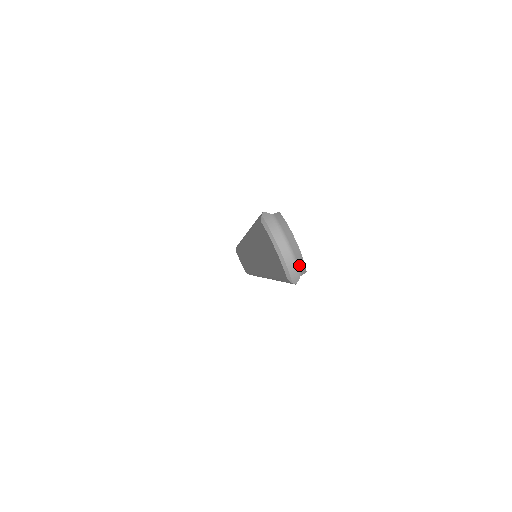
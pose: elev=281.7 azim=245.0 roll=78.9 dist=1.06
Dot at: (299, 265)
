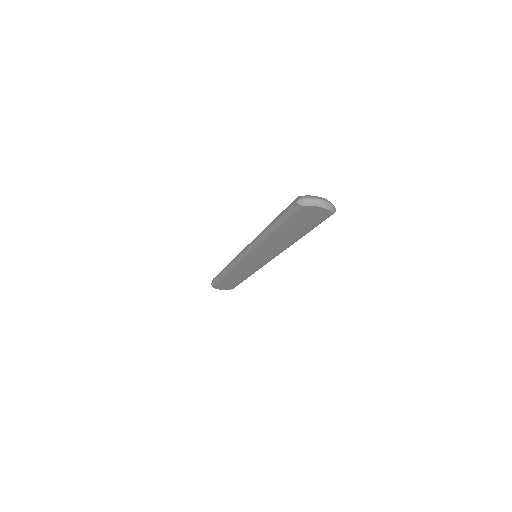
Dot at: (331, 203)
